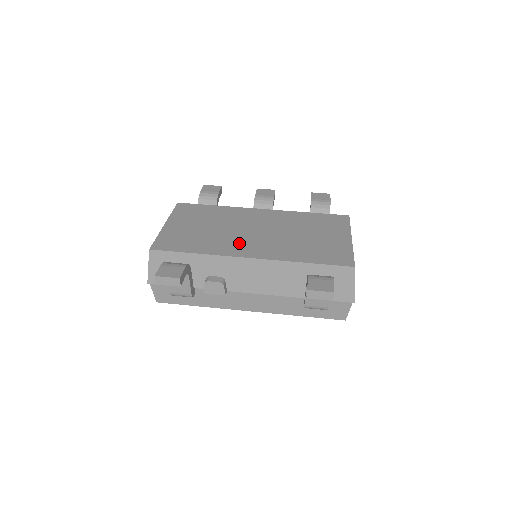
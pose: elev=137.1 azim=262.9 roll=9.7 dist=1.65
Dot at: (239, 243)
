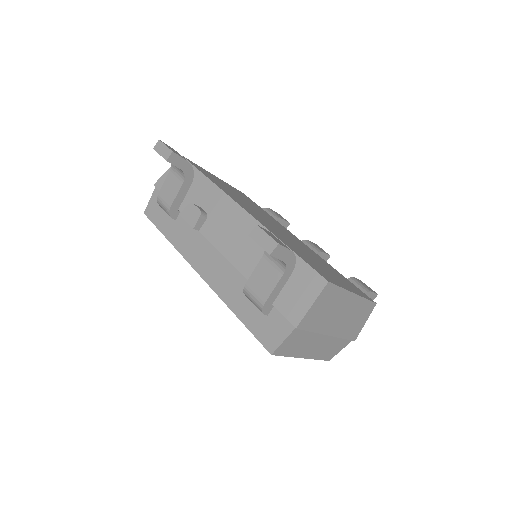
Dot at: (250, 209)
